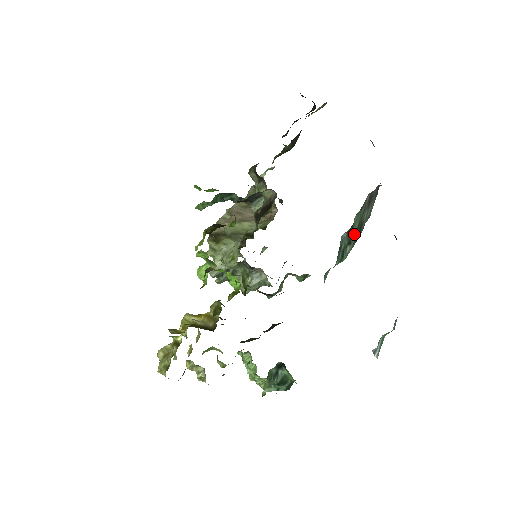
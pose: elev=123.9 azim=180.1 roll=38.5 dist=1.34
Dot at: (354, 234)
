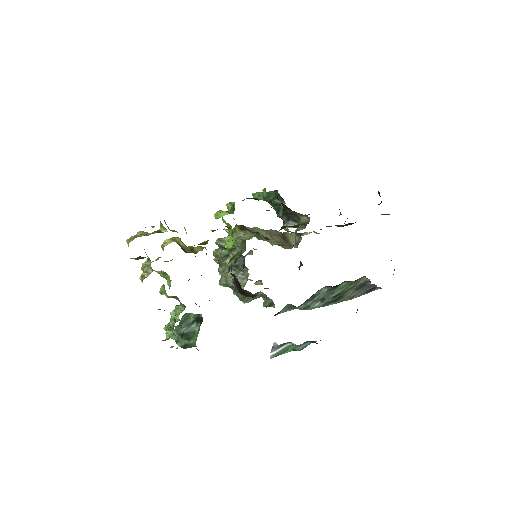
Dot at: (331, 296)
